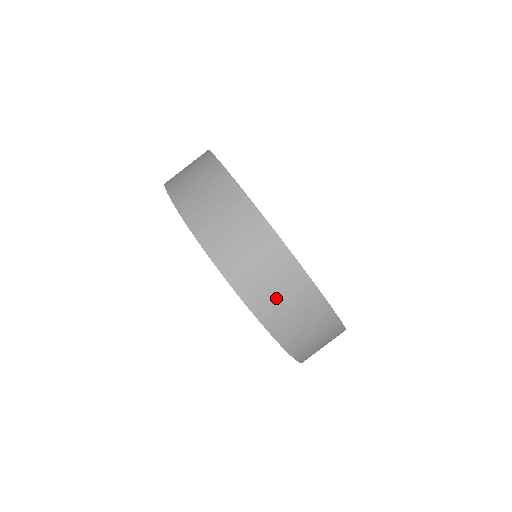
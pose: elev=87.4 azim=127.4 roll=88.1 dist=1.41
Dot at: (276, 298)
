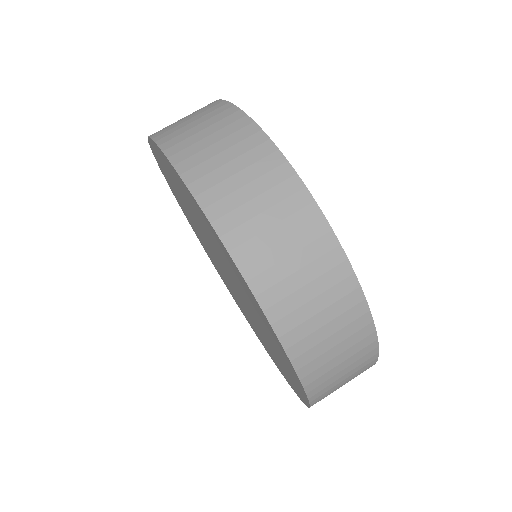
Dot at: (332, 360)
